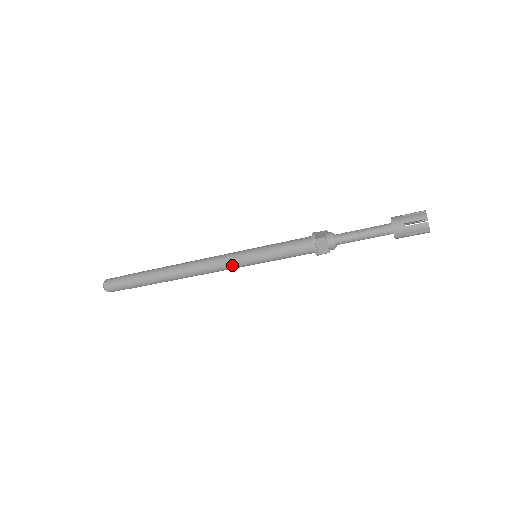
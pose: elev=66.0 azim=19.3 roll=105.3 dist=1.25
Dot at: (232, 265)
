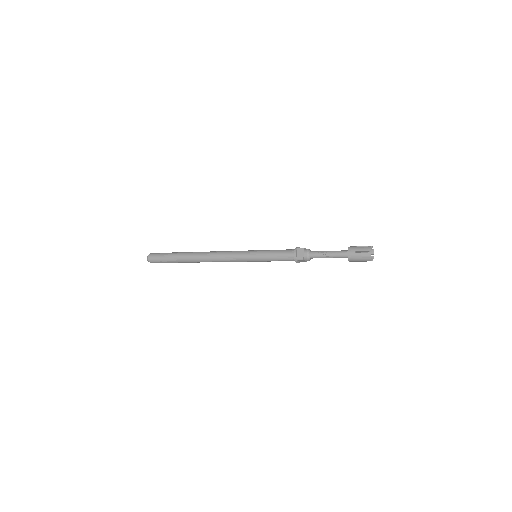
Dot at: occluded
